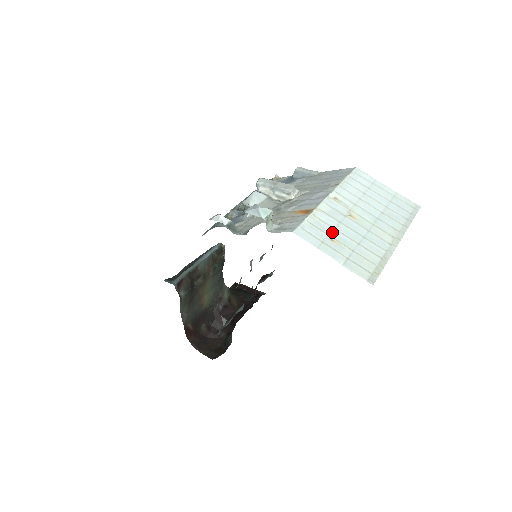
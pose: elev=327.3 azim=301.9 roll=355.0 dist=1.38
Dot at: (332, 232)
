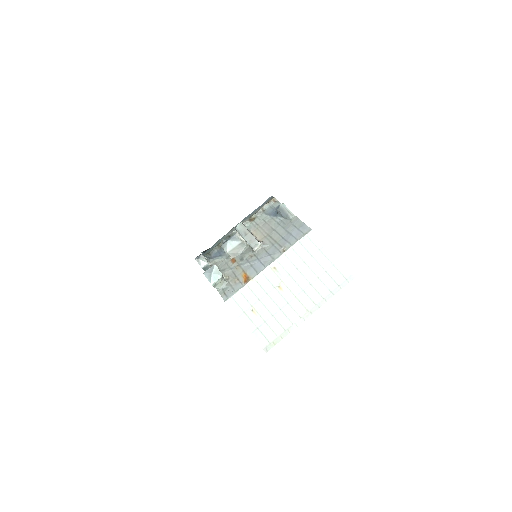
Dot at: (256, 303)
